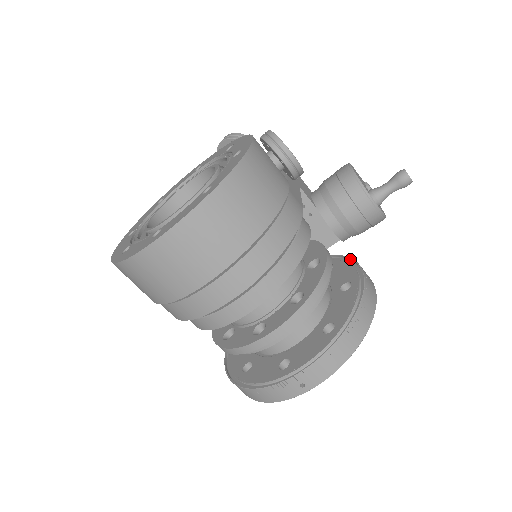
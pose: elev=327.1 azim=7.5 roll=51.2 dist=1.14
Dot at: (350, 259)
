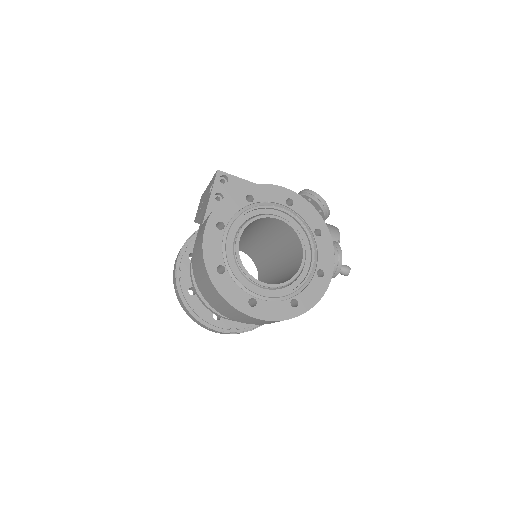
Dot at: occluded
